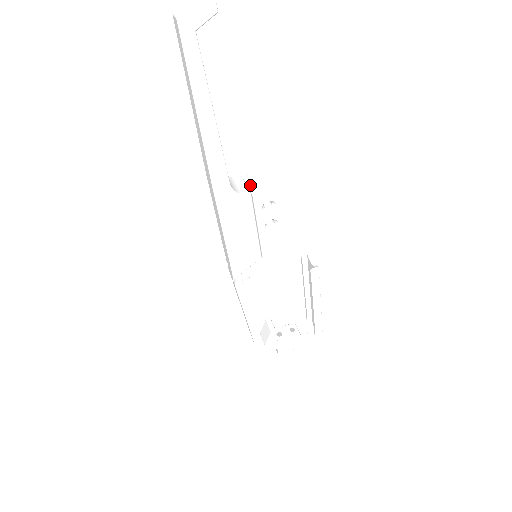
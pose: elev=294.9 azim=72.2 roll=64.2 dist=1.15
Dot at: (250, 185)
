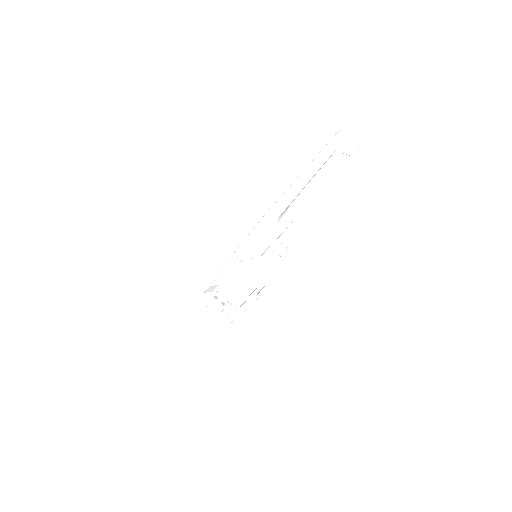
Dot at: (290, 228)
